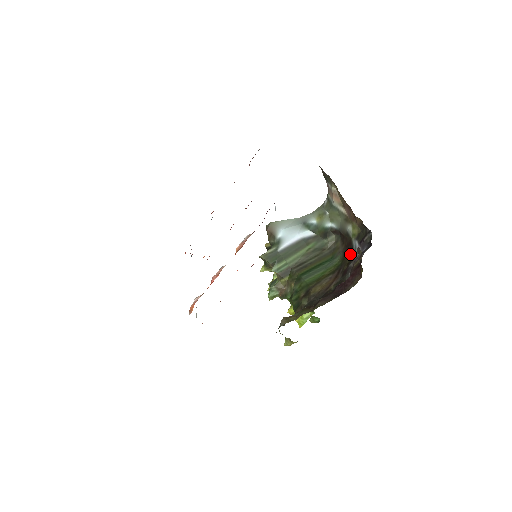
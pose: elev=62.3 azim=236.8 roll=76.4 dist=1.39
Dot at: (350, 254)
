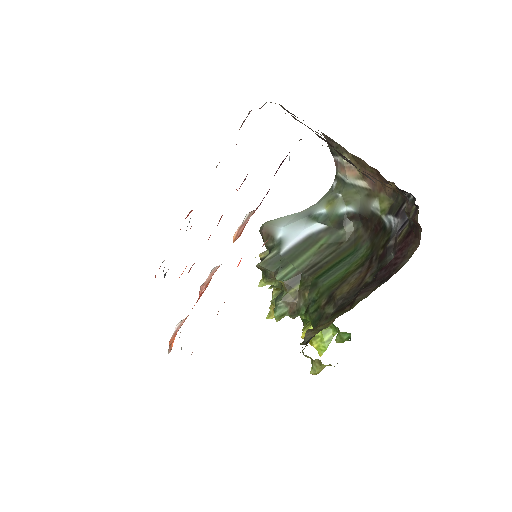
Dot at: (383, 235)
